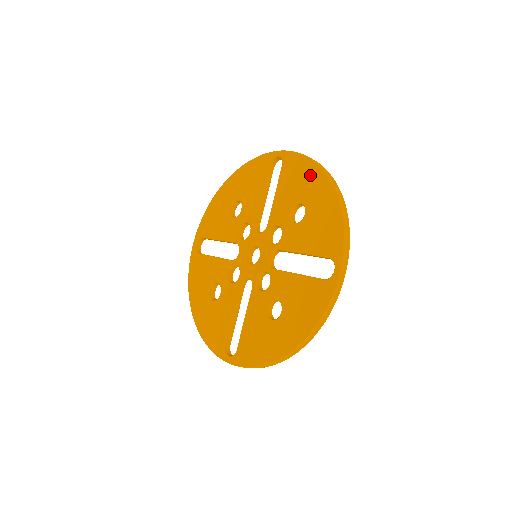
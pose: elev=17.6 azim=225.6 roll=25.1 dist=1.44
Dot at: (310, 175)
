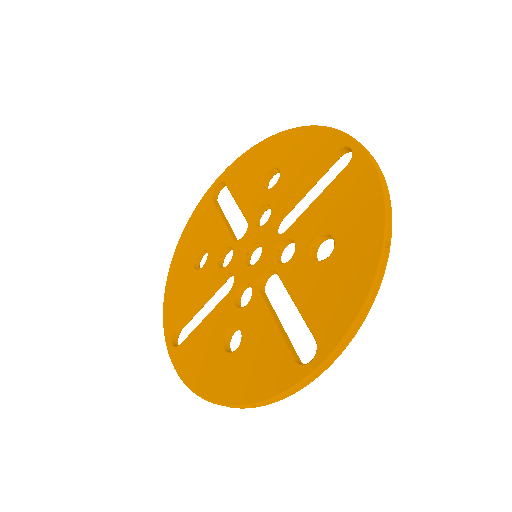
Dot at: (259, 153)
